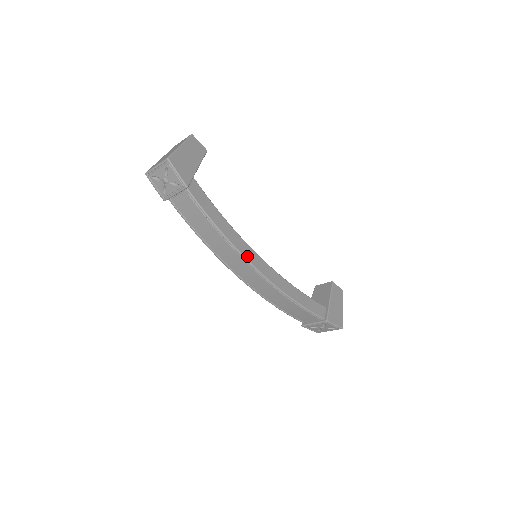
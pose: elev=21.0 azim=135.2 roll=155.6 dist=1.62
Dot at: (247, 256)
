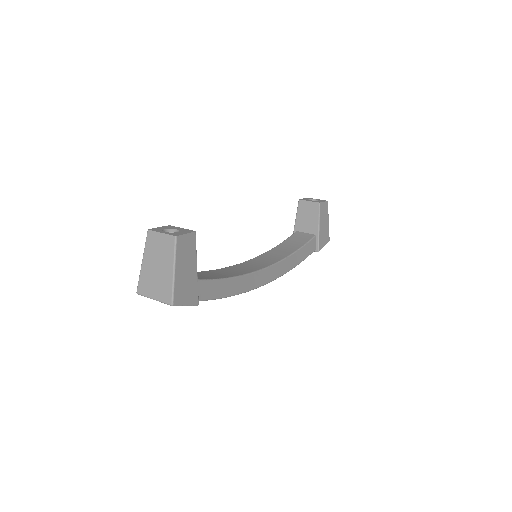
Dot at: (256, 285)
